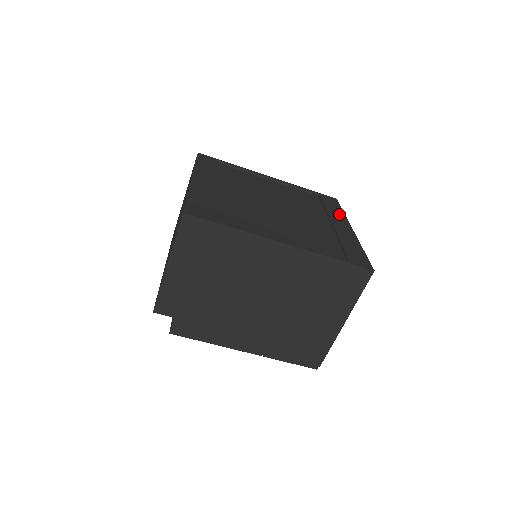
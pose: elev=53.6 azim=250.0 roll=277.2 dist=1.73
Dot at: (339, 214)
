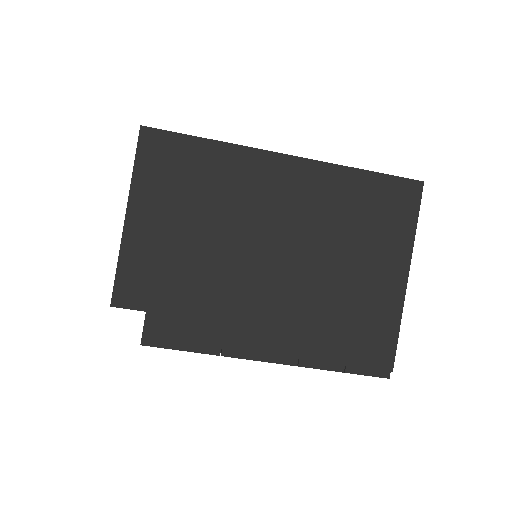
Dot at: occluded
